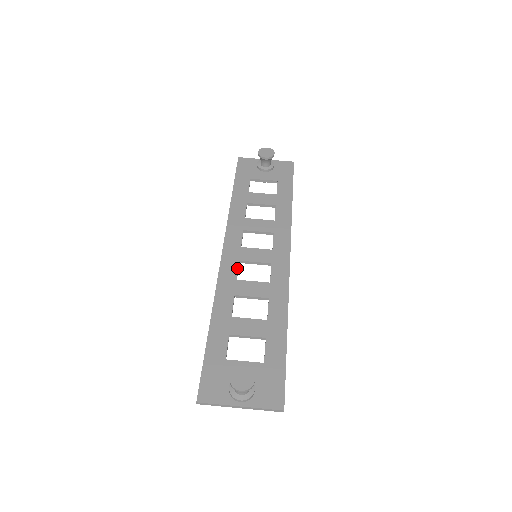
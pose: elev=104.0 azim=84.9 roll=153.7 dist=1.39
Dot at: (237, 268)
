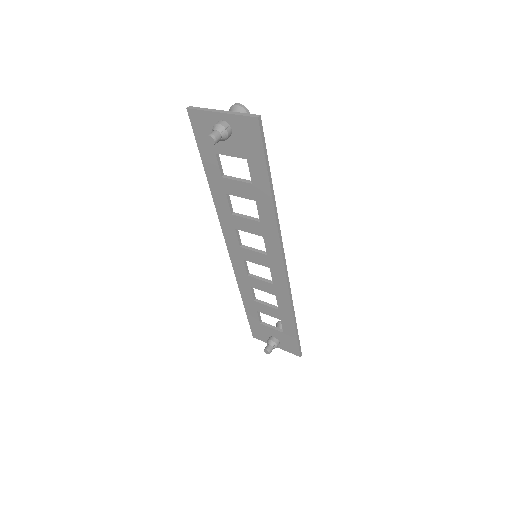
Dot at: (239, 237)
